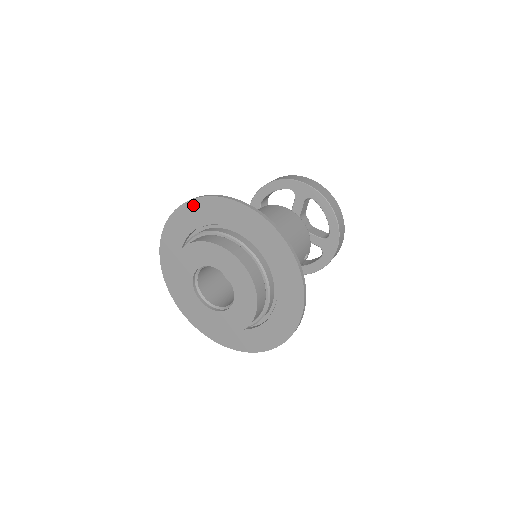
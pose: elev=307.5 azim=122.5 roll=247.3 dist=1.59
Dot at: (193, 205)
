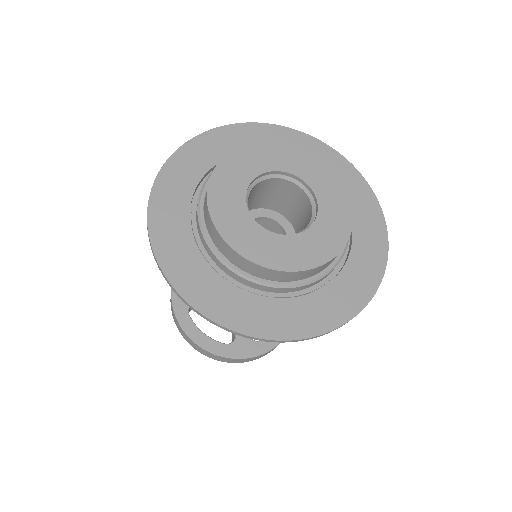
Dot at: (193, 146)
